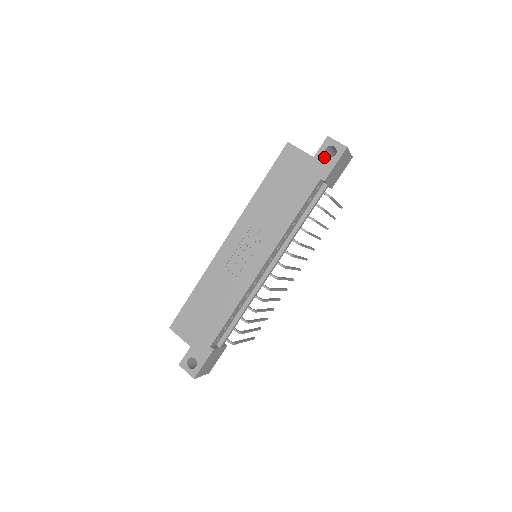
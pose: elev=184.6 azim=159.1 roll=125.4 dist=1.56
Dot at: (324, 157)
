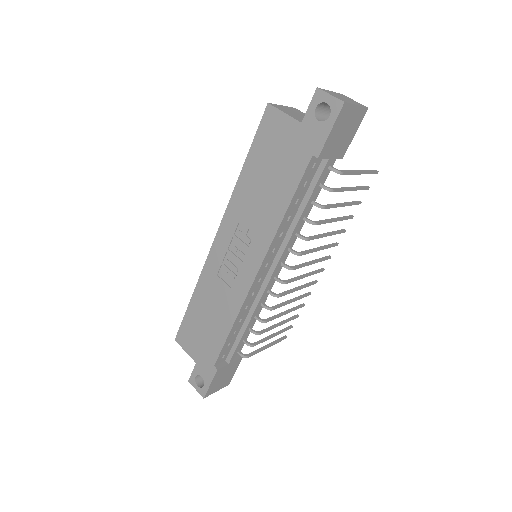
Dot at: (314, 121)
